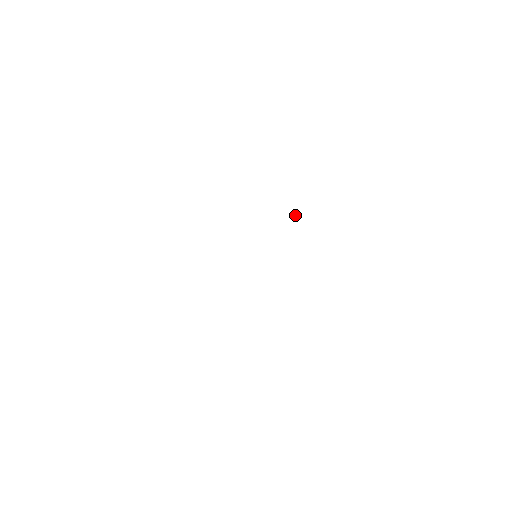
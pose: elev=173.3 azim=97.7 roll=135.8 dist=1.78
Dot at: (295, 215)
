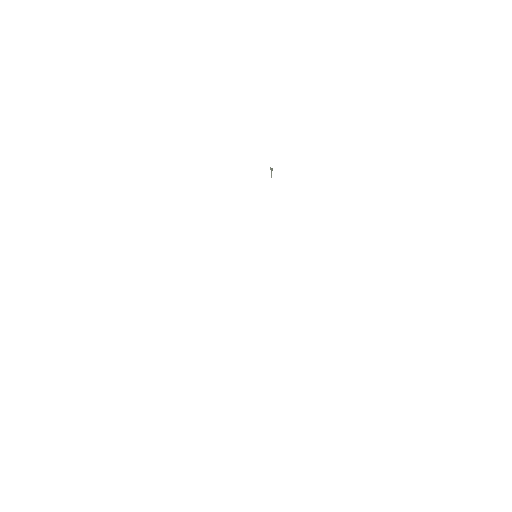
Dot at: (271, 171)
